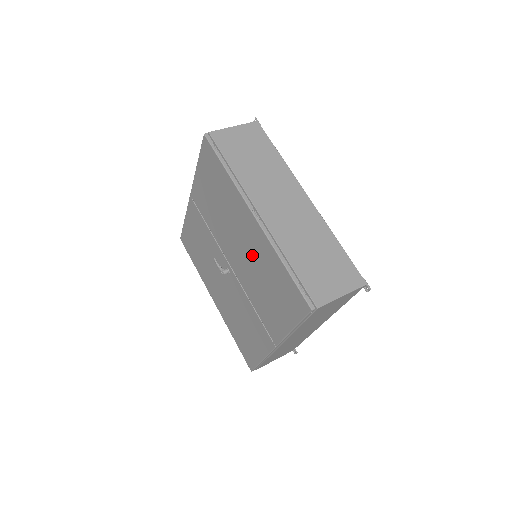
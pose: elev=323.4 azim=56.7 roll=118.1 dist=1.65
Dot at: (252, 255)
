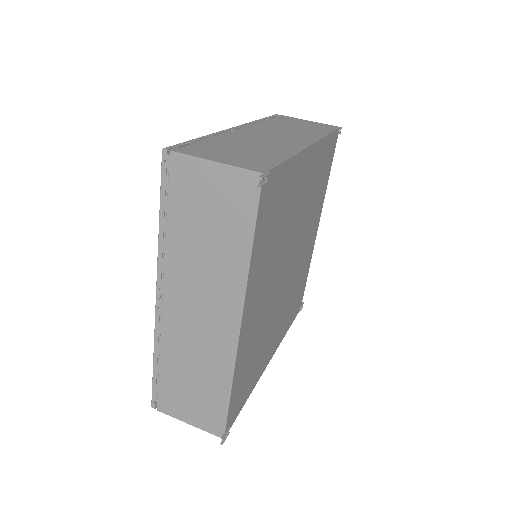
Dot at: occluded
